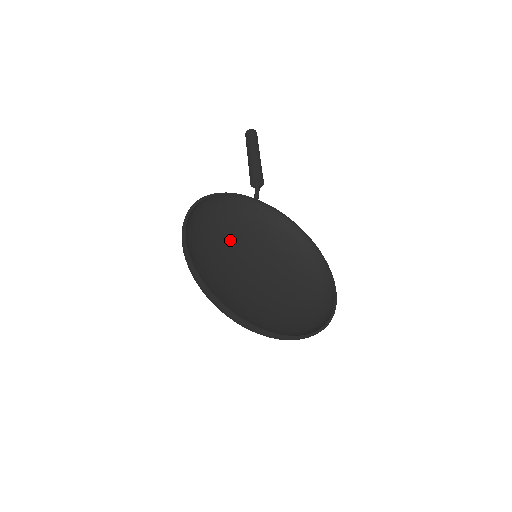
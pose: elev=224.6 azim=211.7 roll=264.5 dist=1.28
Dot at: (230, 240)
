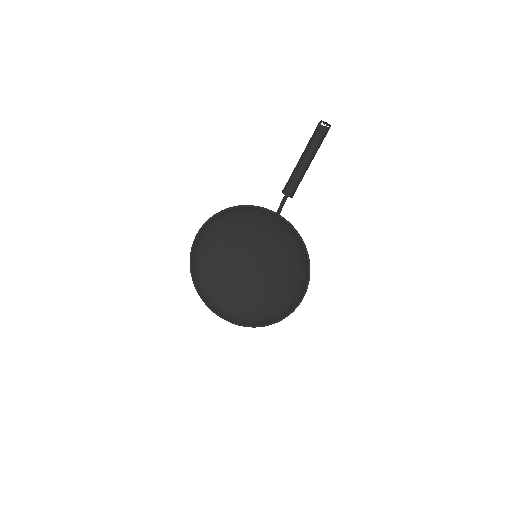
Dot at: (249, 234)
